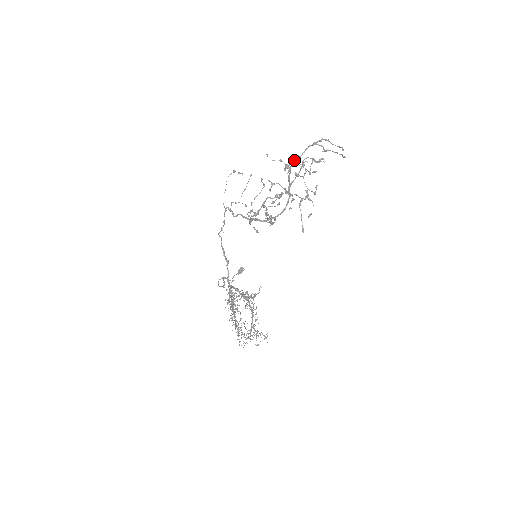
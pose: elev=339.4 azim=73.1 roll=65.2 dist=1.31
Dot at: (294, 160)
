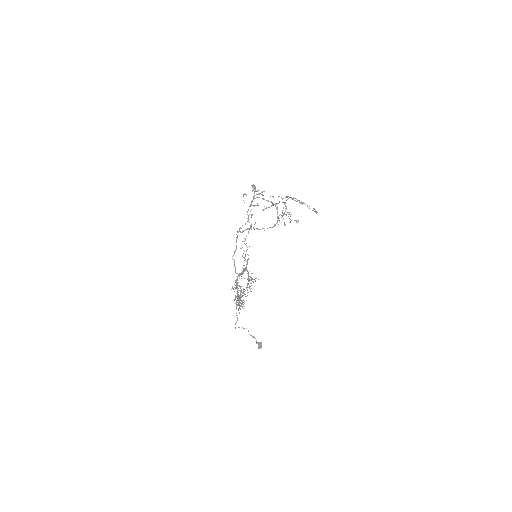
Dot at: (279, 201)
